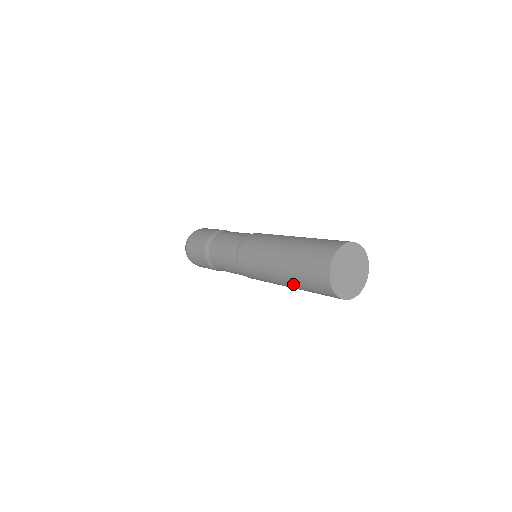
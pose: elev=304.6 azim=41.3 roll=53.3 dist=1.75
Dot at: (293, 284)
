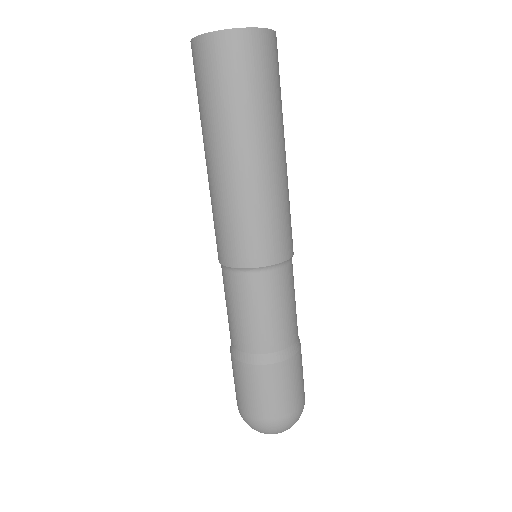
Dot at: (252, 129)
